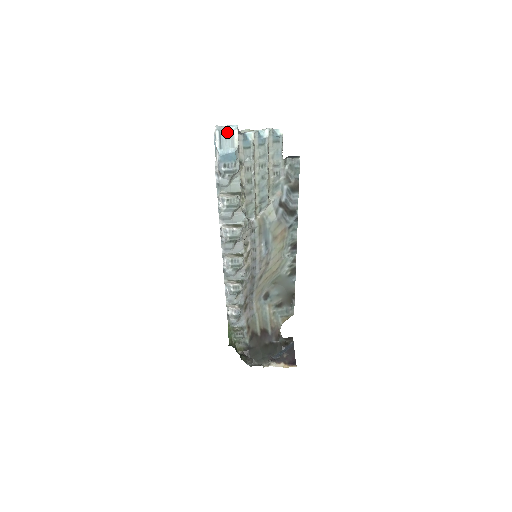
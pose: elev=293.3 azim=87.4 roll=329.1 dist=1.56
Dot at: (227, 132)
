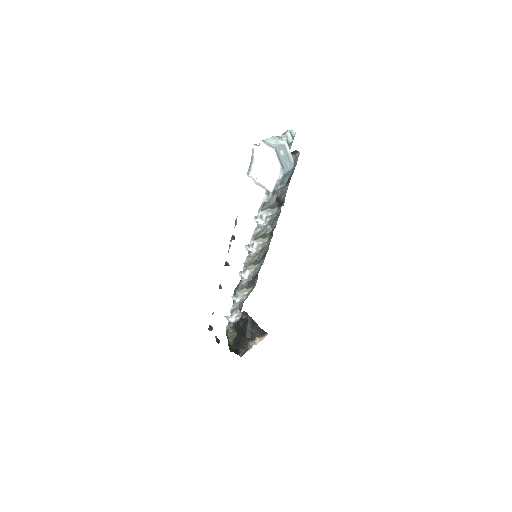
Dot at: (281, 148)
